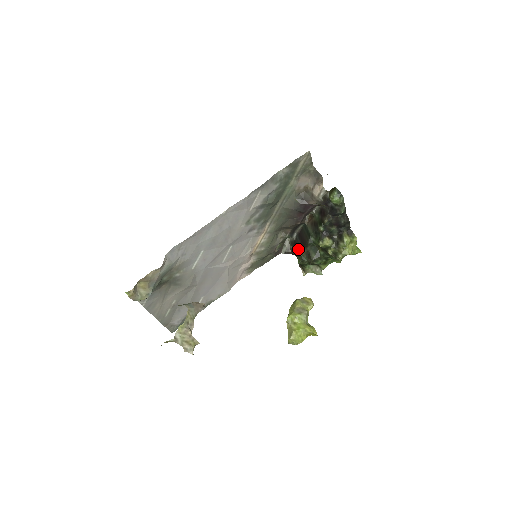
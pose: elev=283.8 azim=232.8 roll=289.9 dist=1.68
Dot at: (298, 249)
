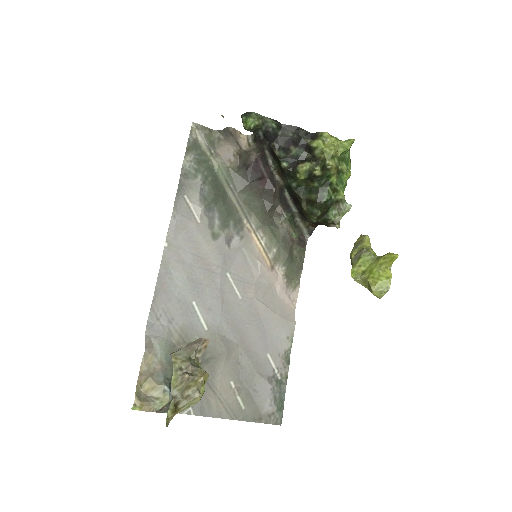
Dot at: occluded
